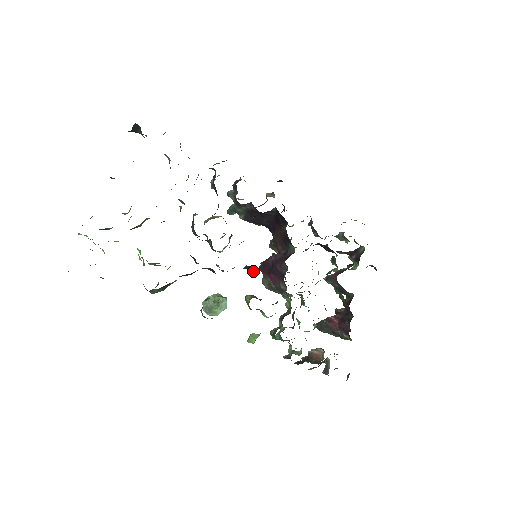
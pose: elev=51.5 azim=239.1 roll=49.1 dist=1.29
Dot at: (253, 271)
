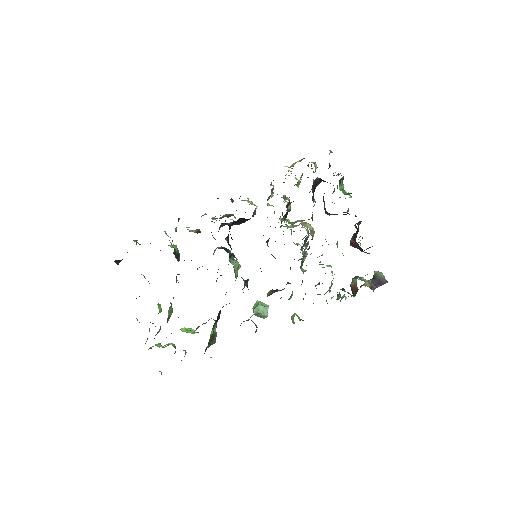
Dot at: occluded
